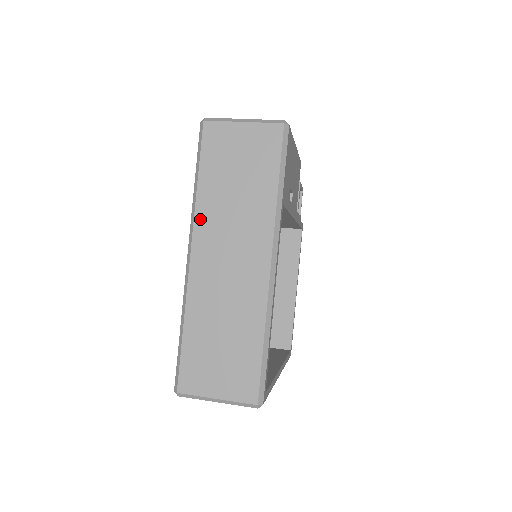
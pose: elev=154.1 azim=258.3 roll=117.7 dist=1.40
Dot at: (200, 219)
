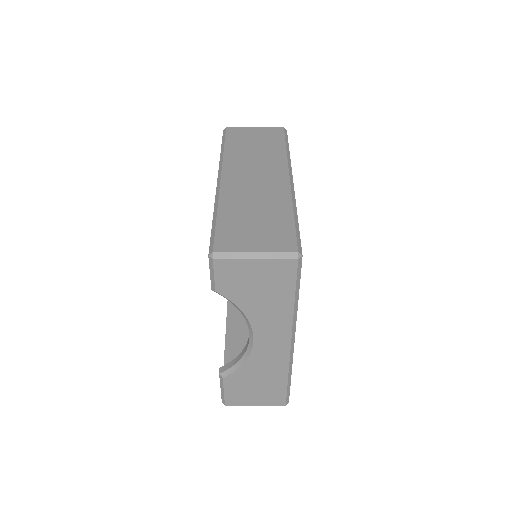
Dot at: (228, 162)
